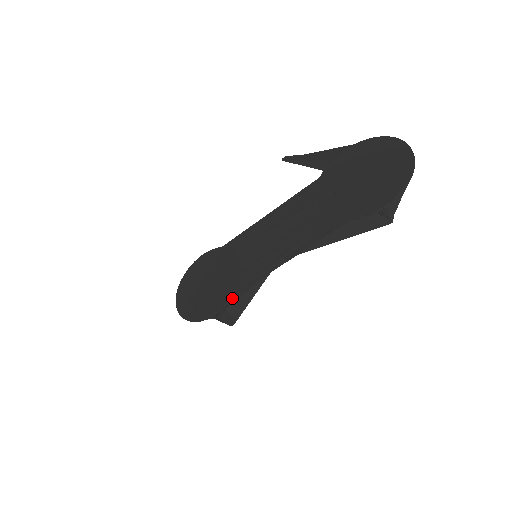
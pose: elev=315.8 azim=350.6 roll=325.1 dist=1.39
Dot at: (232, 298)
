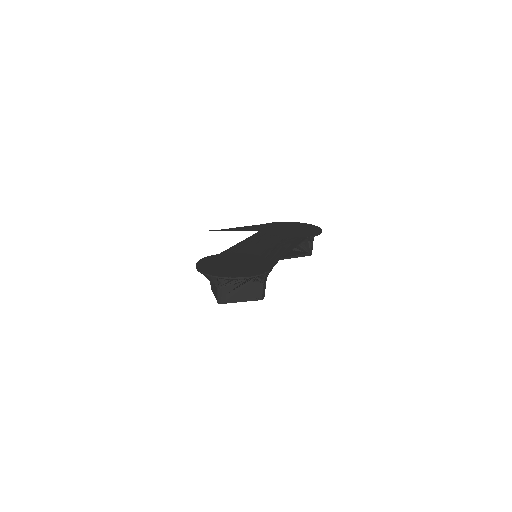
Dot at: occluded
